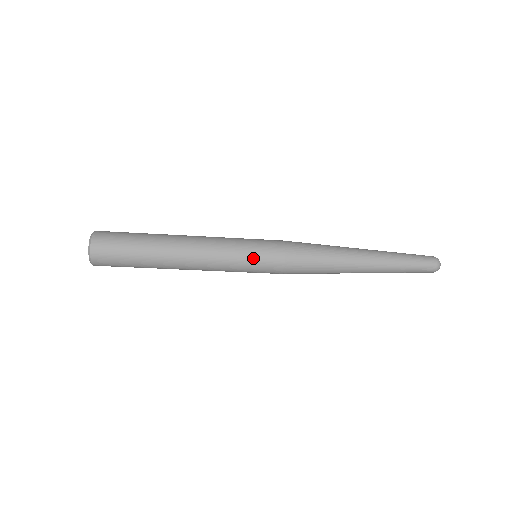
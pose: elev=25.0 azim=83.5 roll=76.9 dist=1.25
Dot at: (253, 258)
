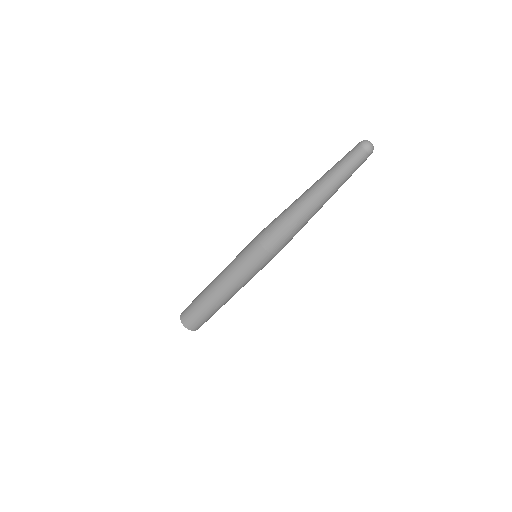
Dot at: (254, 268)
